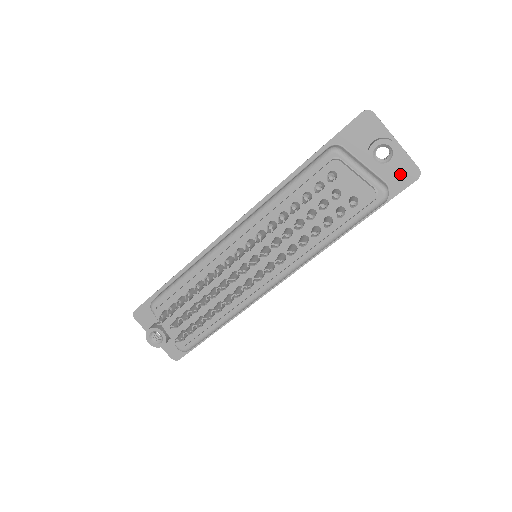
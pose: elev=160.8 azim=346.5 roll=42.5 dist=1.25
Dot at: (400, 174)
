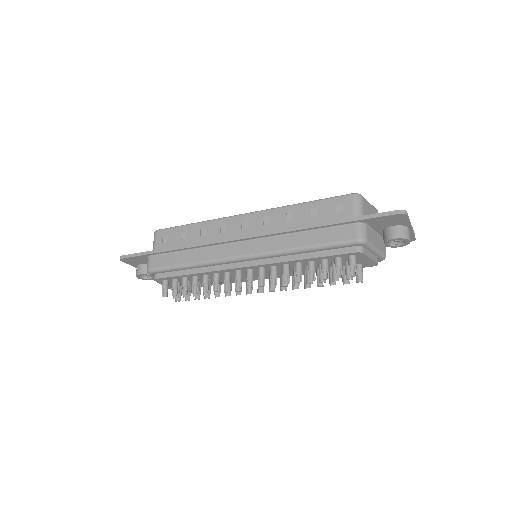
Dot at: occluded
